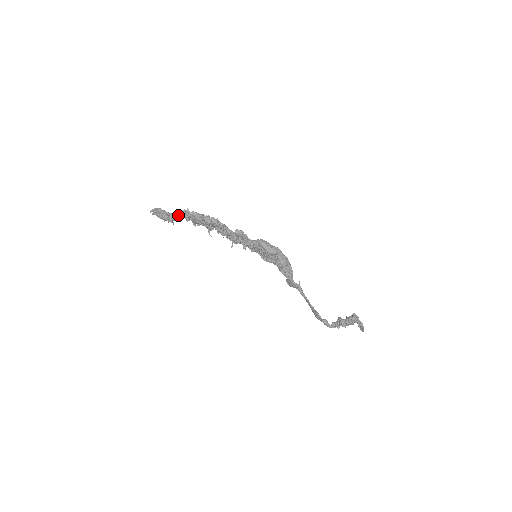
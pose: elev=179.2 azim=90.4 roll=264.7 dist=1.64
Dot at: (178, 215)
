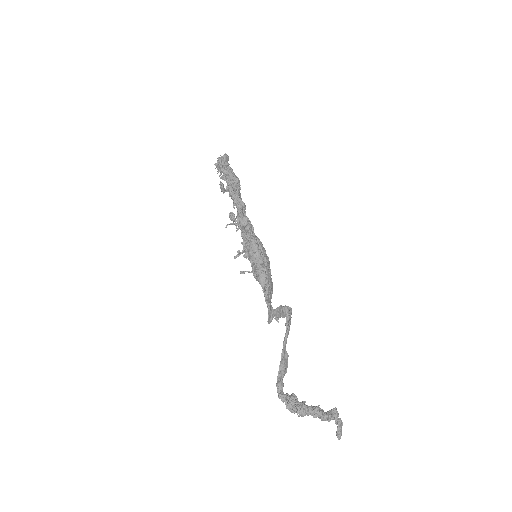
Dot at: (223, 169)
